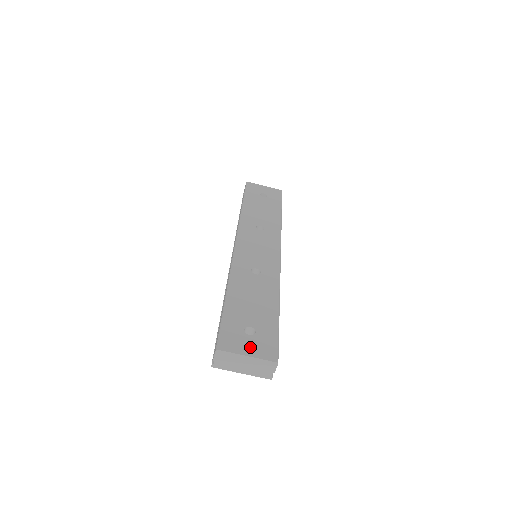
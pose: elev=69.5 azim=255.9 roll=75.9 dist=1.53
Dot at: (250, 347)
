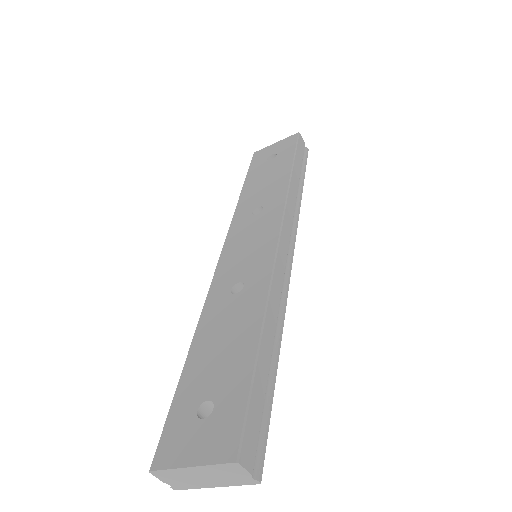
Dot at: (198, 445)
